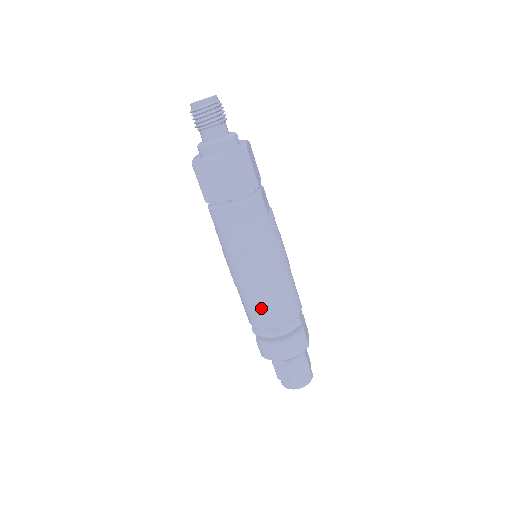
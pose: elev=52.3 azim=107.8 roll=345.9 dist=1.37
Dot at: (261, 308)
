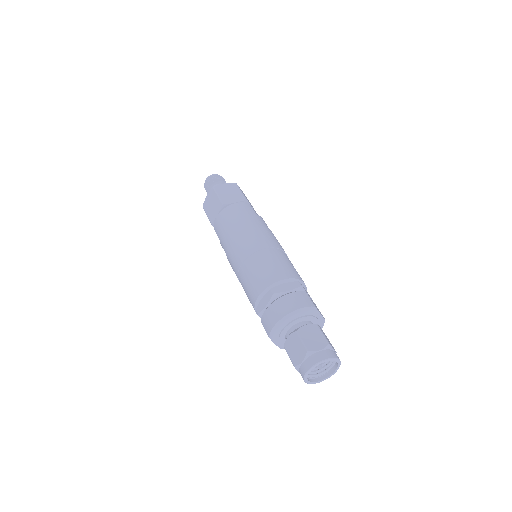
Dot at: (255, 273)
